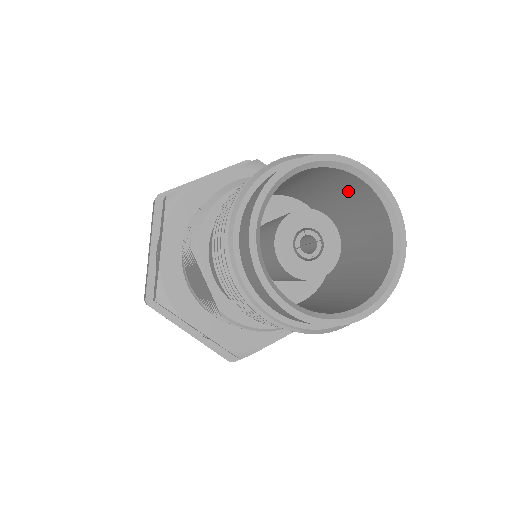
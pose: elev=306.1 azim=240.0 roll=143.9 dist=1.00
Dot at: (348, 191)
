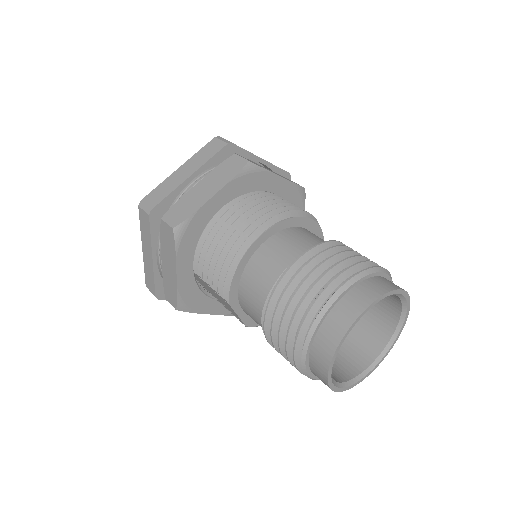
Dot at: occluded
